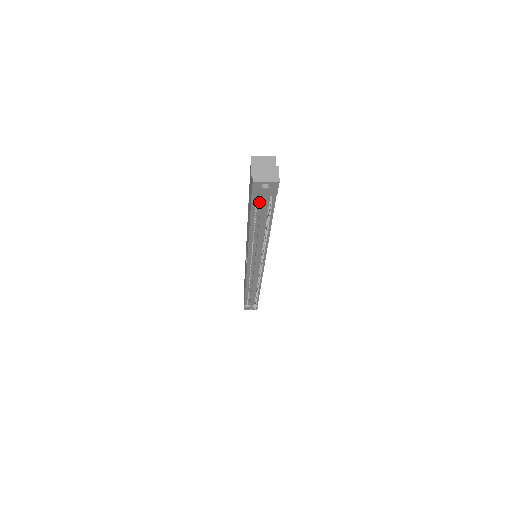
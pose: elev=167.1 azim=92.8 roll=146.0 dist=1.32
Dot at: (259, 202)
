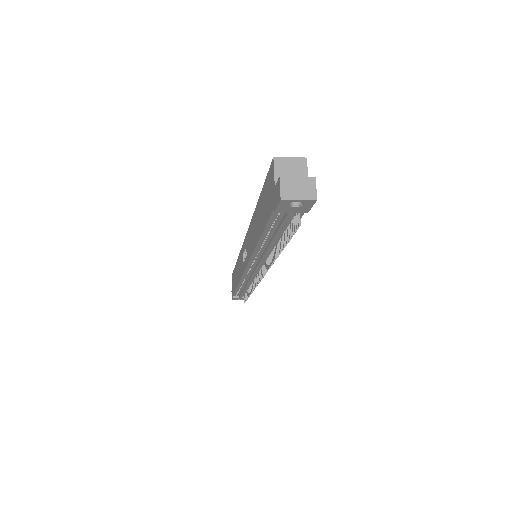
Dot at: (280, 217)
